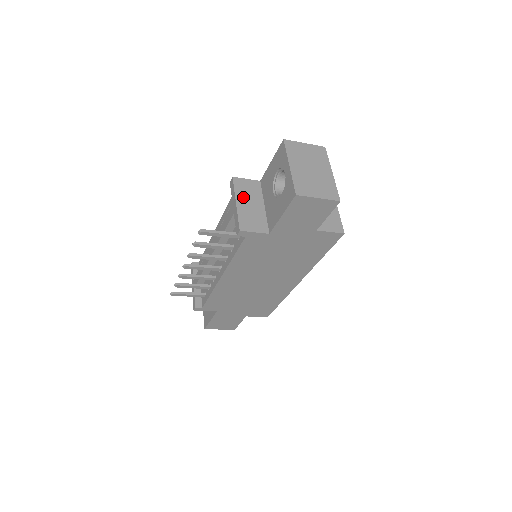
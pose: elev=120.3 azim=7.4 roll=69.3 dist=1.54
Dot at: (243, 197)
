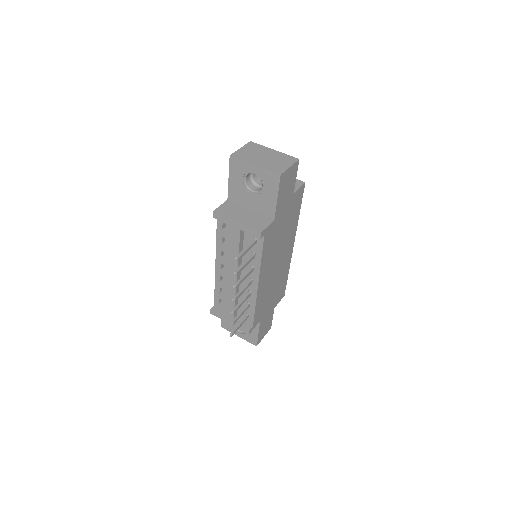
Dot at: (234, 216)
